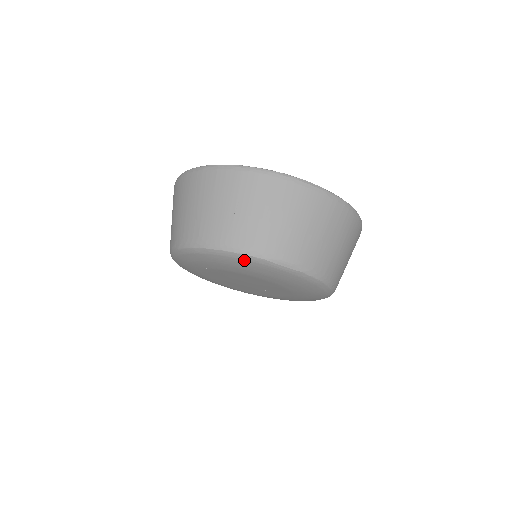
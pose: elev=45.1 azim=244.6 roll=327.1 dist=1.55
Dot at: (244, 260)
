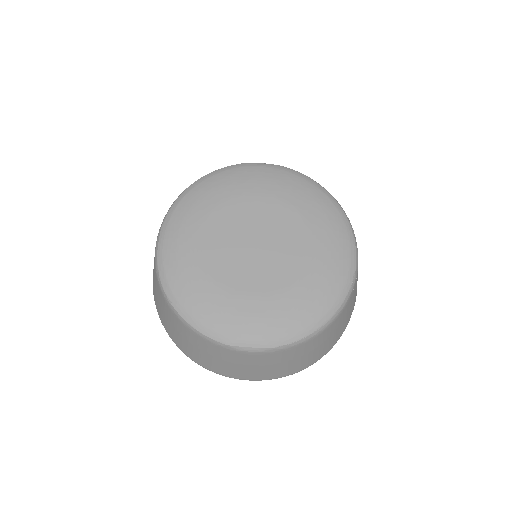
Dot at: (225, 171)
